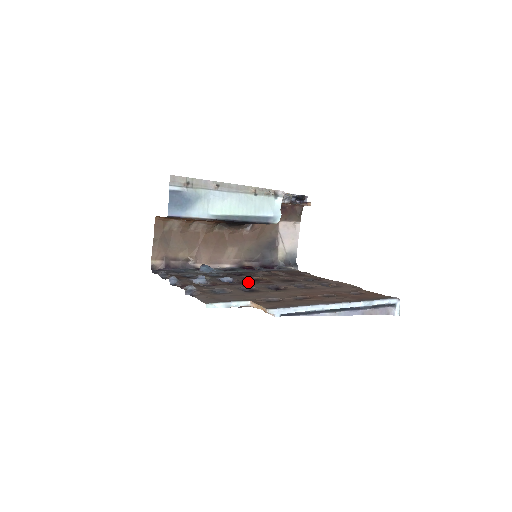
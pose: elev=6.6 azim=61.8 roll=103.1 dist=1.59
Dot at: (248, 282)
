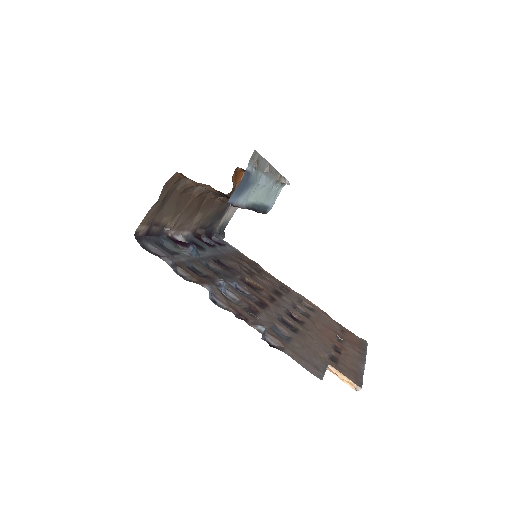
Dot at: (265, 300)
